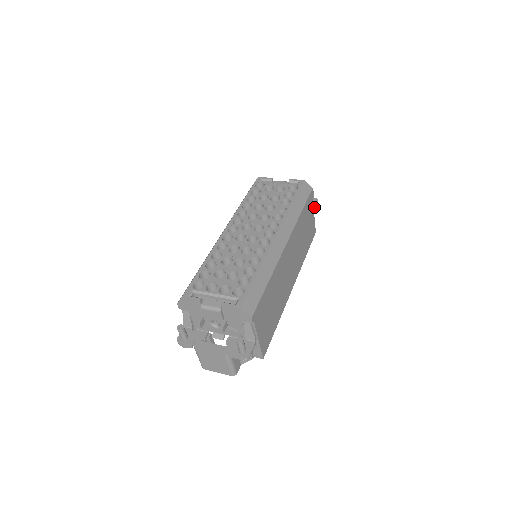
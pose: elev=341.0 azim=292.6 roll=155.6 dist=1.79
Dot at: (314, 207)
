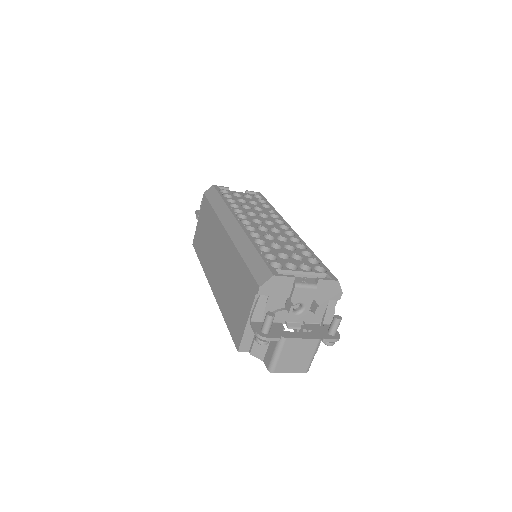
Dot at: occluded
